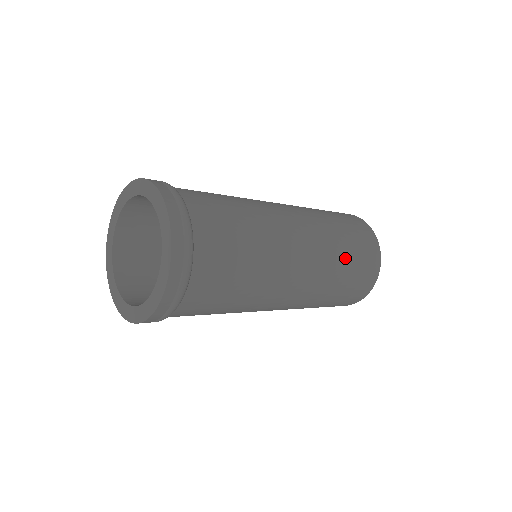
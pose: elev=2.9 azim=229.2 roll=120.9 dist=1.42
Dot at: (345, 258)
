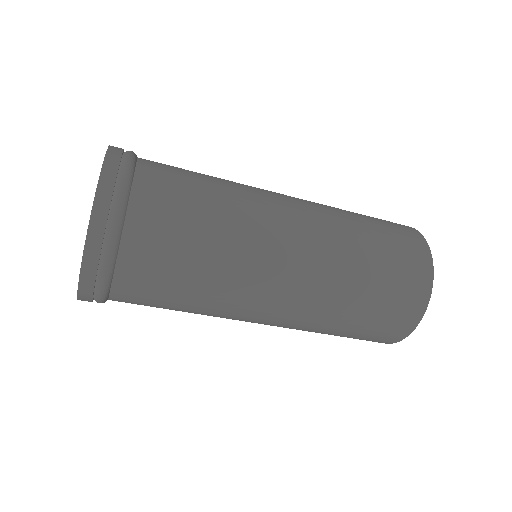
Dot at: (363, 228)
